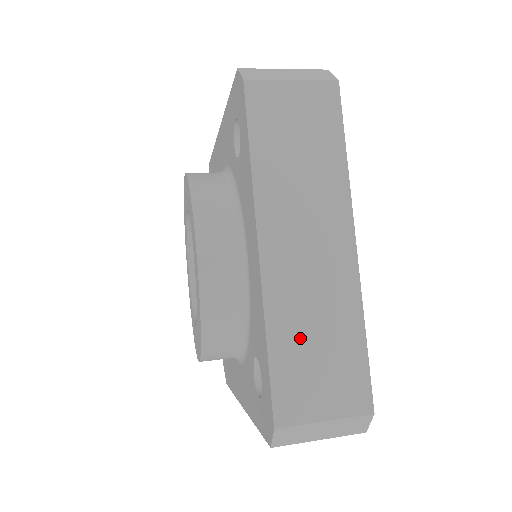
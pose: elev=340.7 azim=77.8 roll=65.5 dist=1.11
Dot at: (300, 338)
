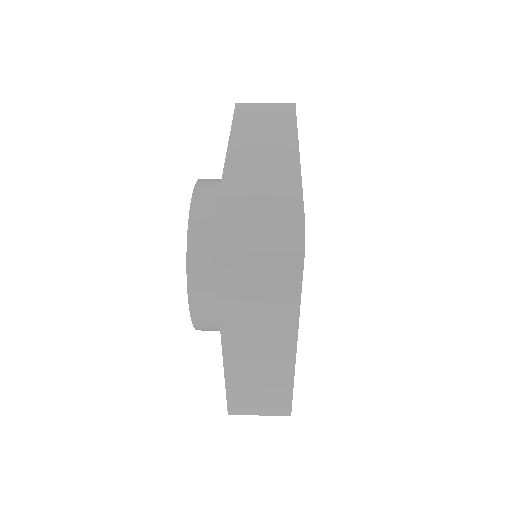
Dot at: (247, 183)
